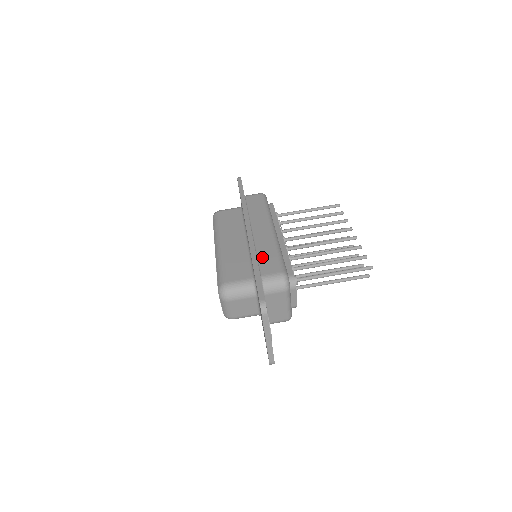
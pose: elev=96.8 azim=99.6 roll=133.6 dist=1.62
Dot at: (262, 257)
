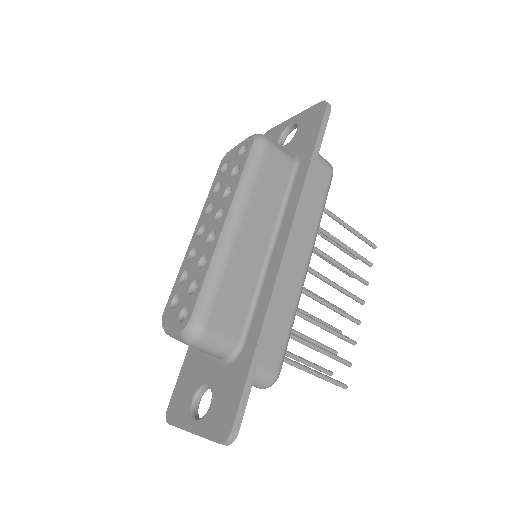
Dot at: (272, 322)
